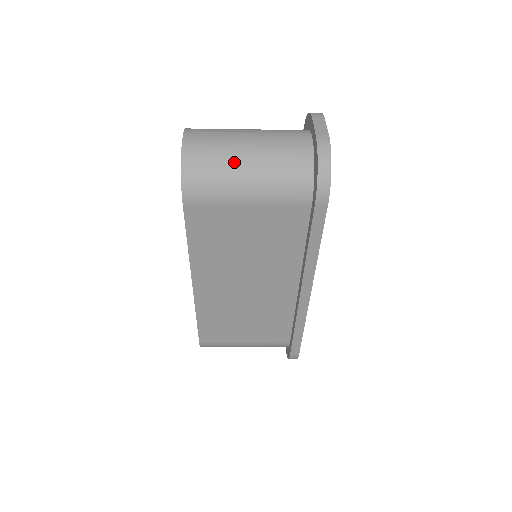
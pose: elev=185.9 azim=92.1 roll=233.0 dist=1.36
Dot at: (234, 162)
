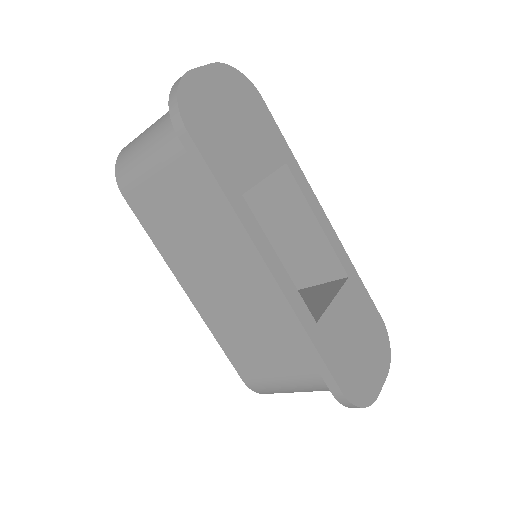
Dot at: (141, 140)
